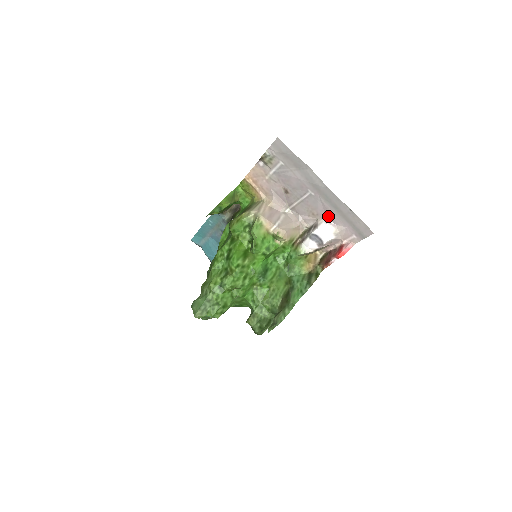
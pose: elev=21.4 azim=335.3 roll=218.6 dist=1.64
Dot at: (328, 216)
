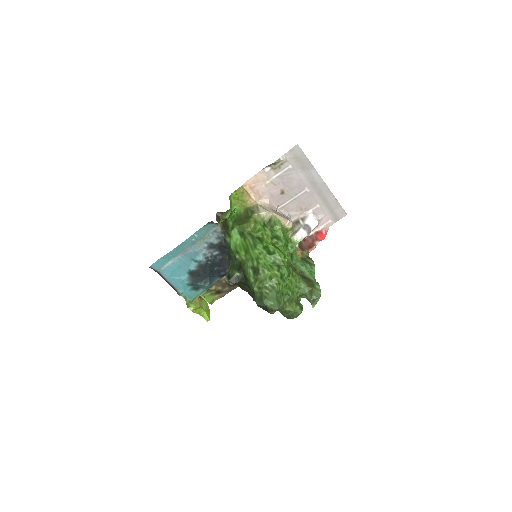
Dot at: (314, 208)
